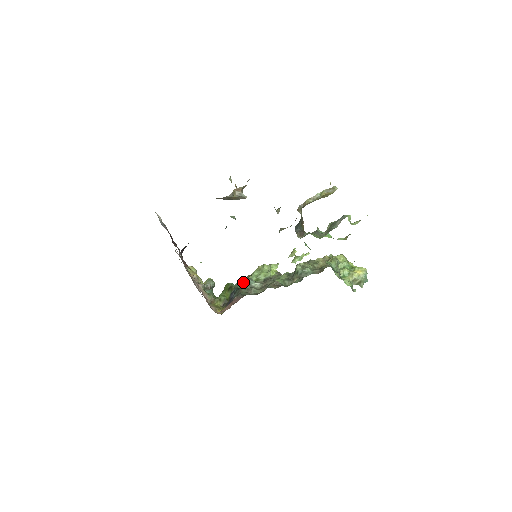
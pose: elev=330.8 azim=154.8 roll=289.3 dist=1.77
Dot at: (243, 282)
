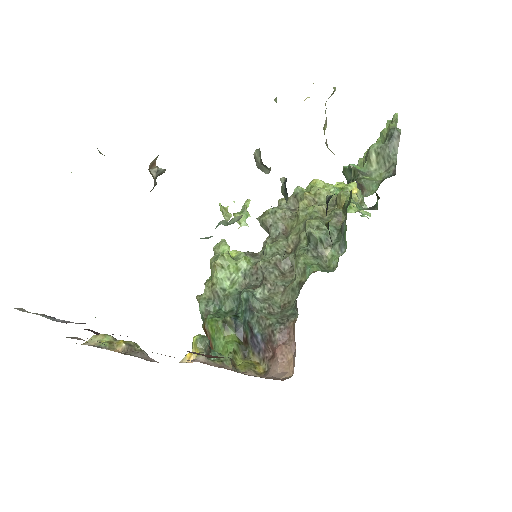
Dot at: (210, 300)
